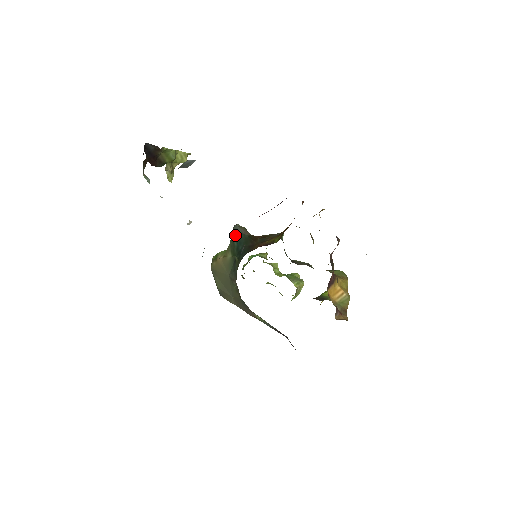
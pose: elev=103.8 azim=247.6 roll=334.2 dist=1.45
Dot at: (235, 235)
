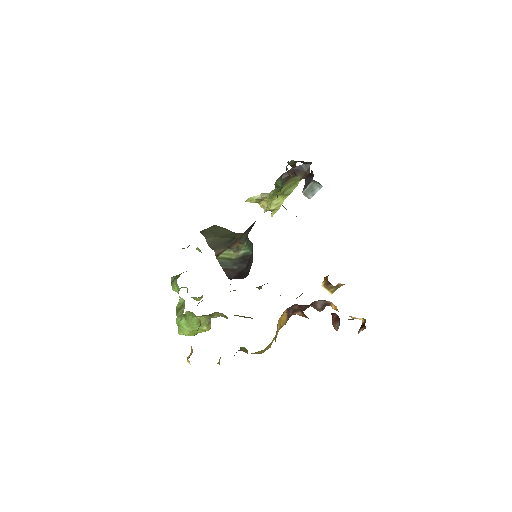
Dot at: occluded
